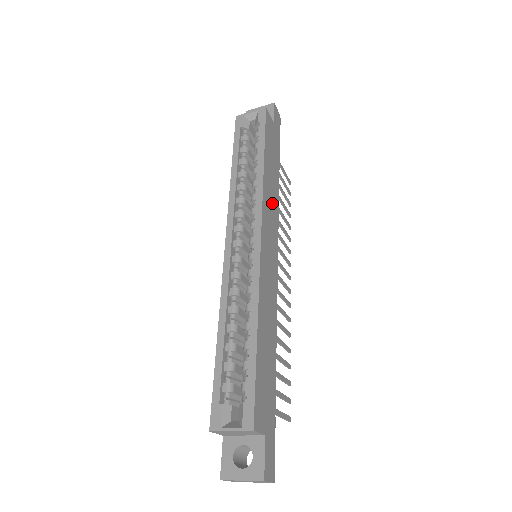
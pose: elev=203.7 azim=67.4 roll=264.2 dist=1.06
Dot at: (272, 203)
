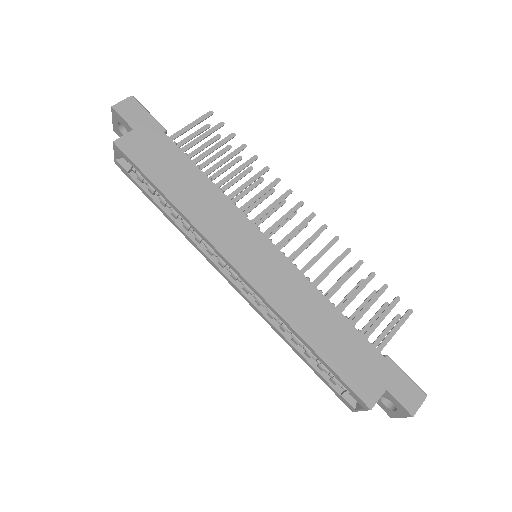
Dot at: (215, 210)
